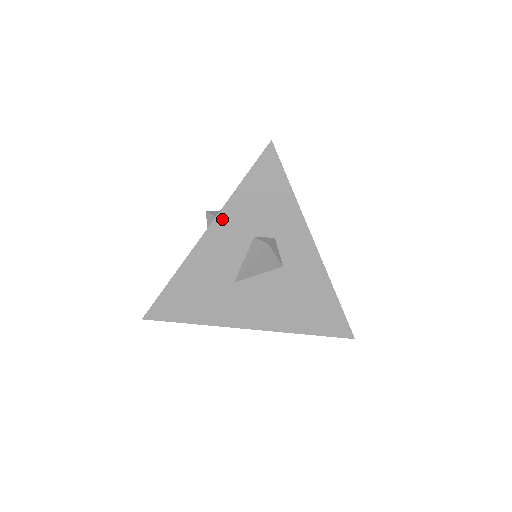
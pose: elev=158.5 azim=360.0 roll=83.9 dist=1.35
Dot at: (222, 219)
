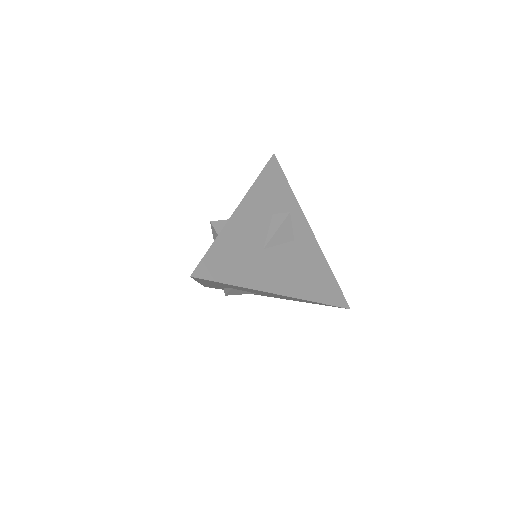
Dot at: (250, 196)
